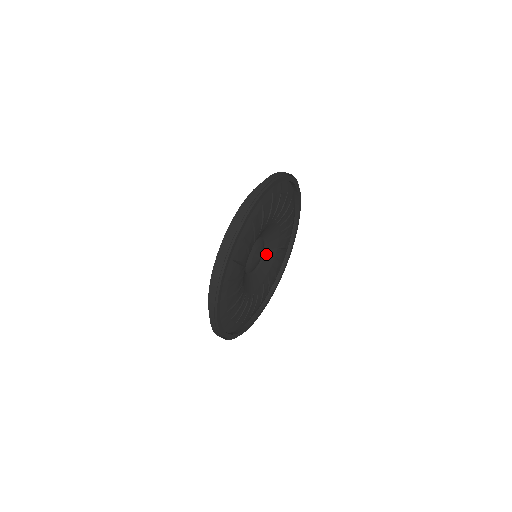
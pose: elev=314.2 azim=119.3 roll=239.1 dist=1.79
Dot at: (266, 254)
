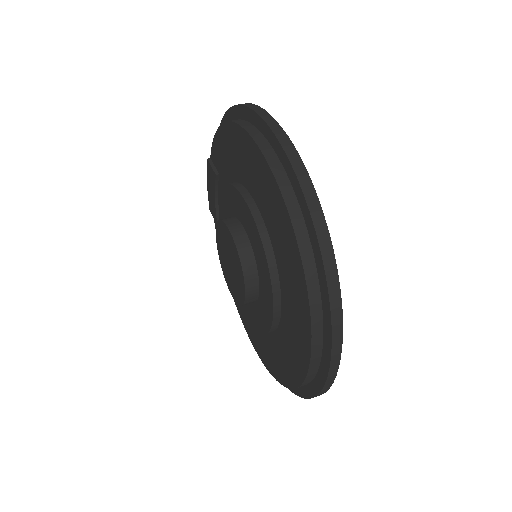
Dot at: occluded
